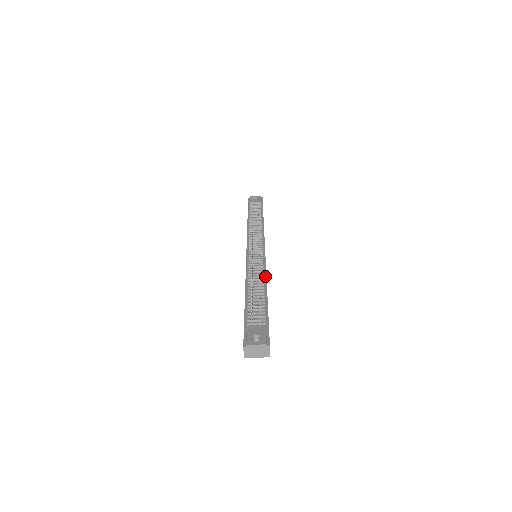
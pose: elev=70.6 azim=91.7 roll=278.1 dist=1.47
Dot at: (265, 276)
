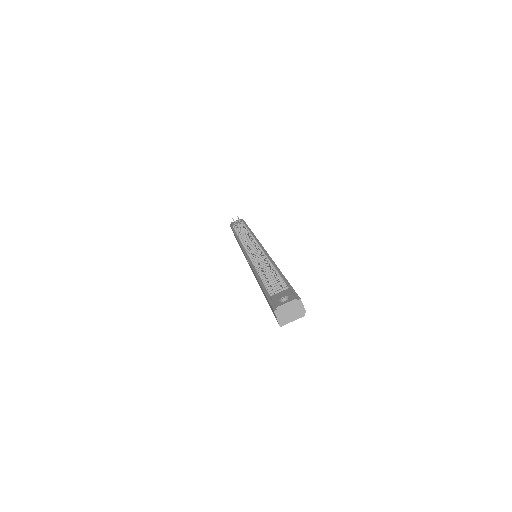
Dot at: (271, 260)
